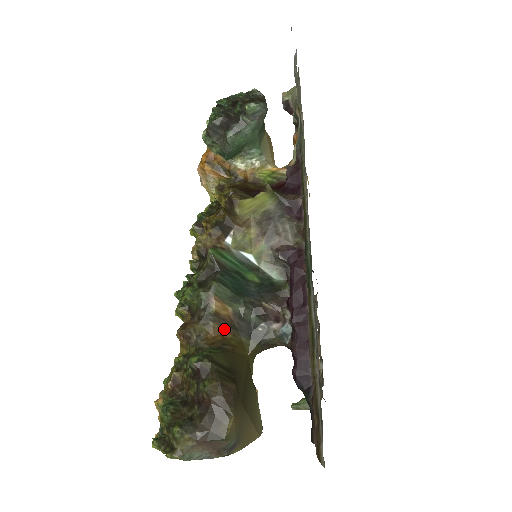
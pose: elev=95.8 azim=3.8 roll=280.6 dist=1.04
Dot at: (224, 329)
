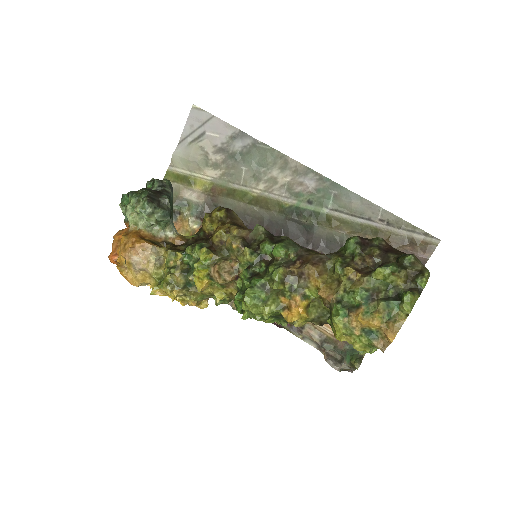
Dot at: occluded
